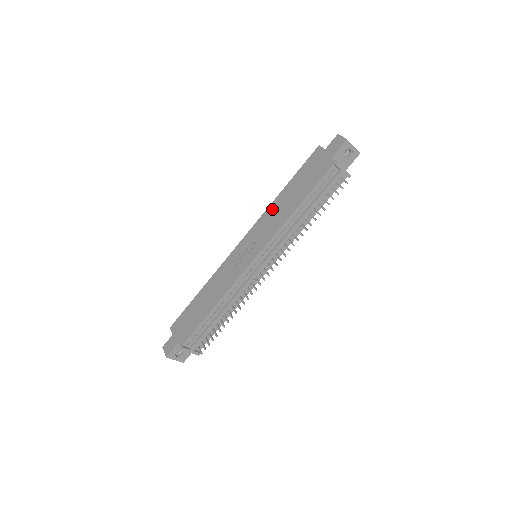
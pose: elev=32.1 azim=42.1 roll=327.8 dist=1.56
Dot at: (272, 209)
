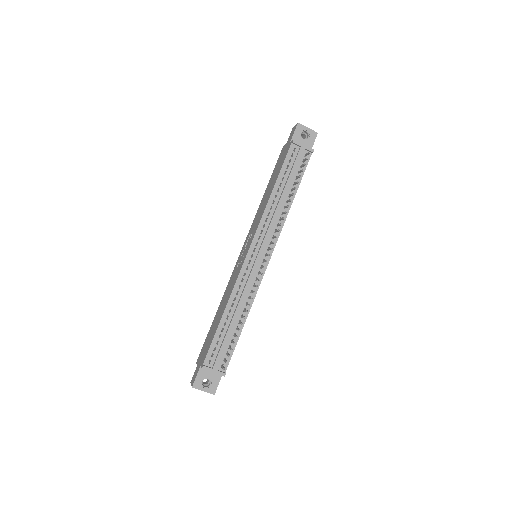
Dot at: (259, 210)
